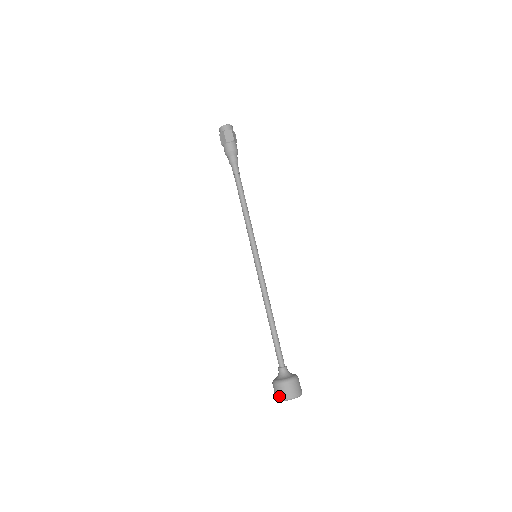
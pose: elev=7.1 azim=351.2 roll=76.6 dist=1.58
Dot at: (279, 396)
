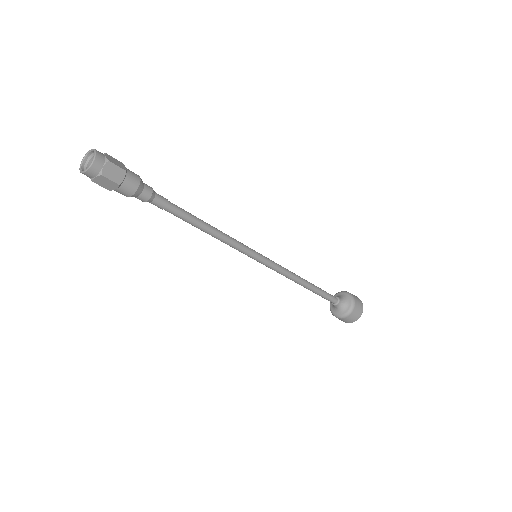
Dot at: (351, 322)
